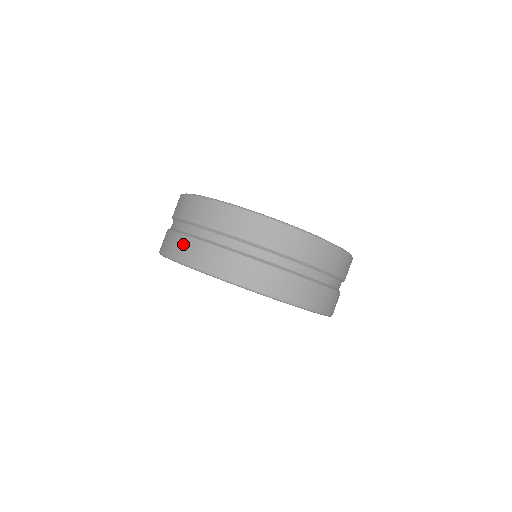
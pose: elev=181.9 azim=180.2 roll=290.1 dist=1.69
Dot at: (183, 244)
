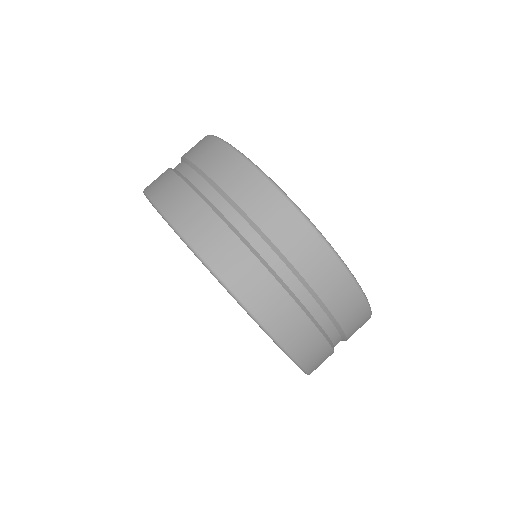
Dot at: (275, 299)
